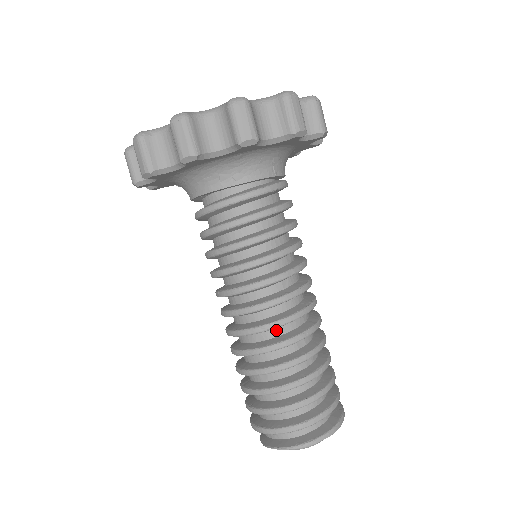
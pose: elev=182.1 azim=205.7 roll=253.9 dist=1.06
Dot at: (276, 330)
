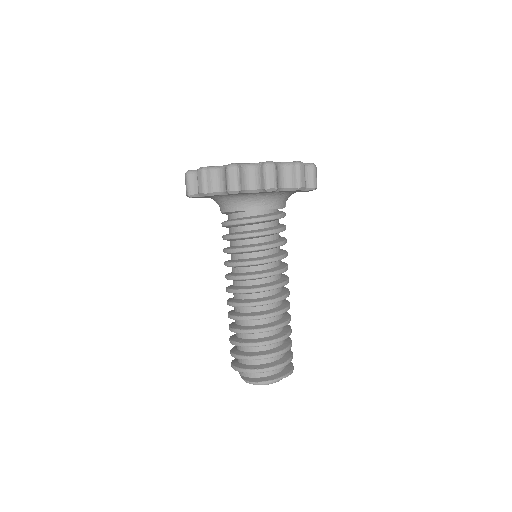
Dot at: (274, 304)
